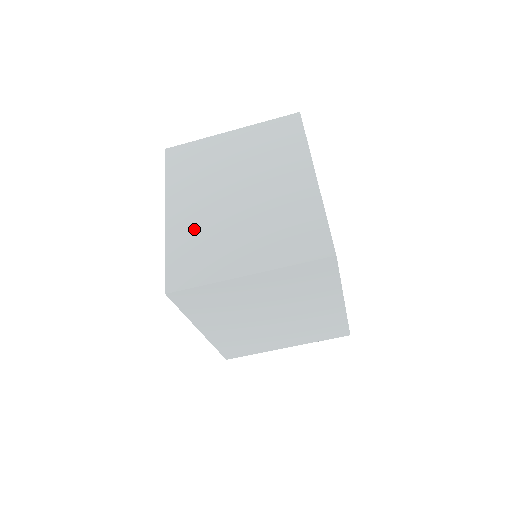
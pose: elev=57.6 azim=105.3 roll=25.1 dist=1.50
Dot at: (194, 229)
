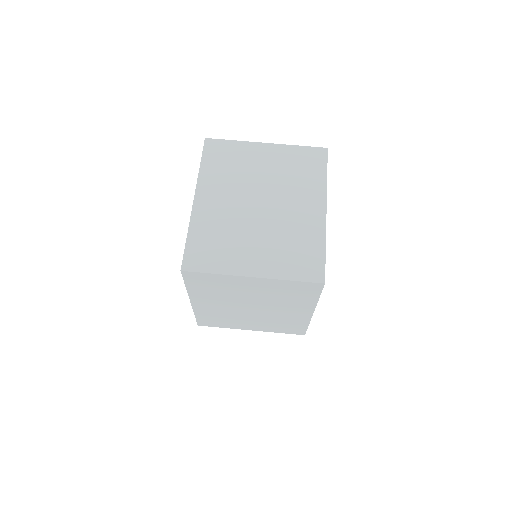
Dot at: (216, 222)
